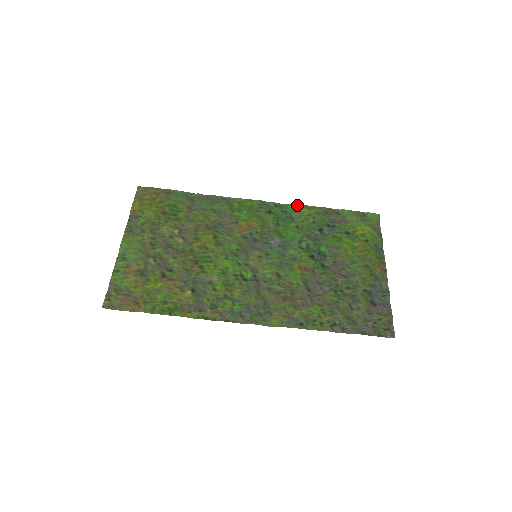
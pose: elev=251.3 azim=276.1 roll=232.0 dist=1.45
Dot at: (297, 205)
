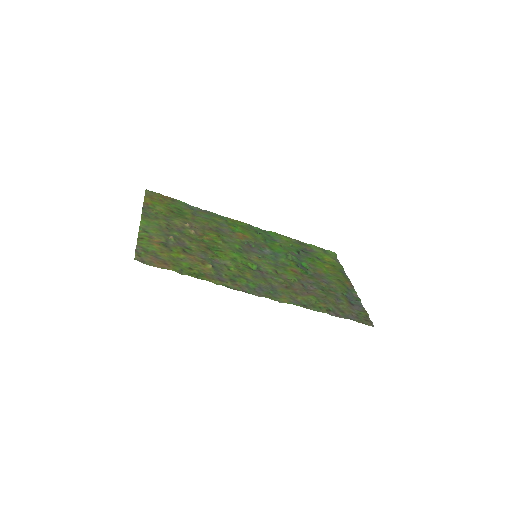
Dot at: (277, 233)
